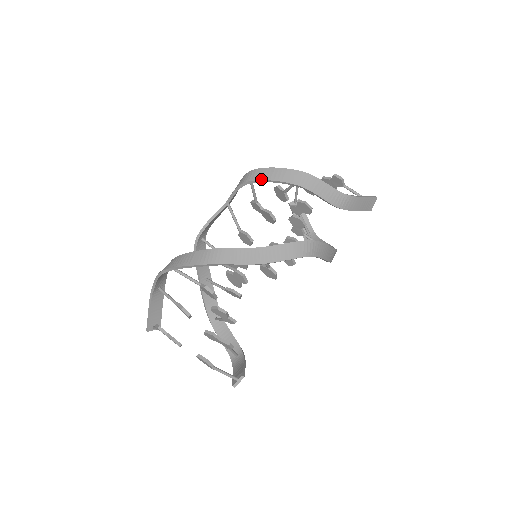
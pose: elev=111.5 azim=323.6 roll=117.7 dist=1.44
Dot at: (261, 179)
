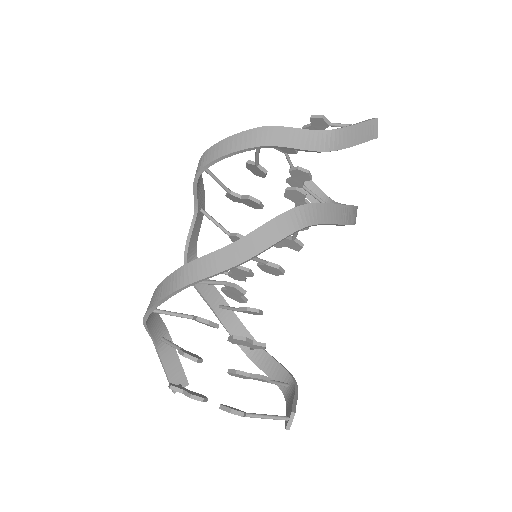
Dot at: (211, 160)
